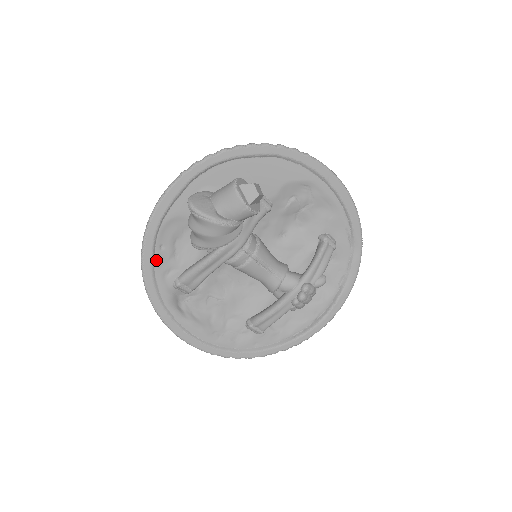
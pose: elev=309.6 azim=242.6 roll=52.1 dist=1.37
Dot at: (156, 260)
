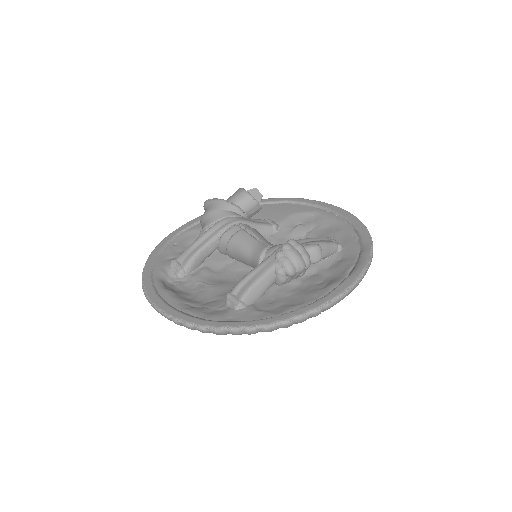
Dot at: (166, 250)
